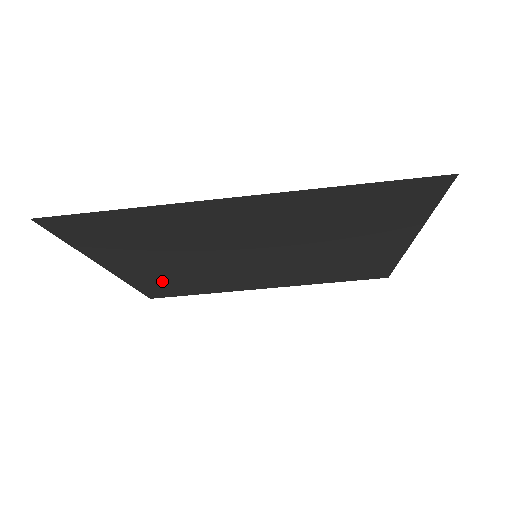
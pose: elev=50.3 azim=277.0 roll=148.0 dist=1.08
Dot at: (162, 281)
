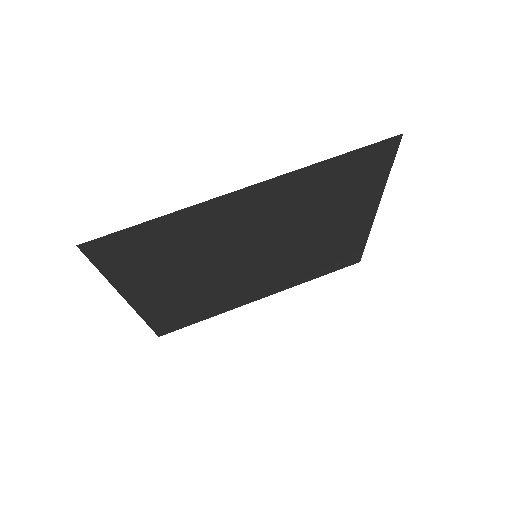
Dot at: (173, 308)
